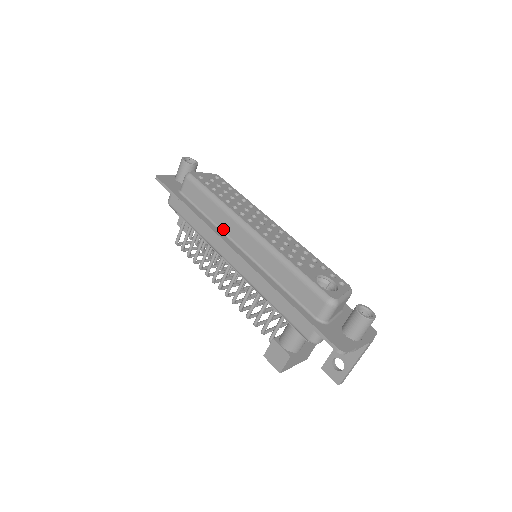
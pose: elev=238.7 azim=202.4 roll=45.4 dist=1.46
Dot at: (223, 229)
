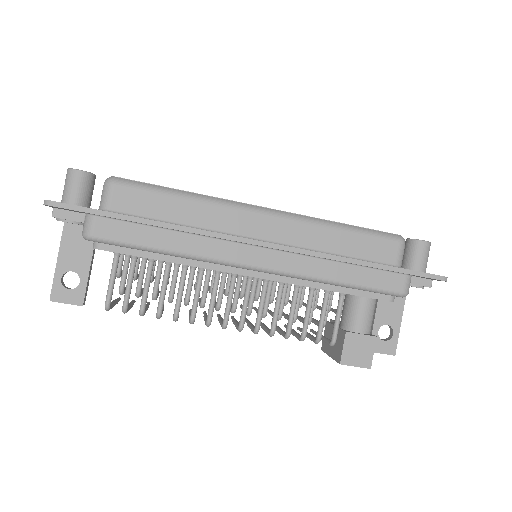
Dot at: (218, 229)
